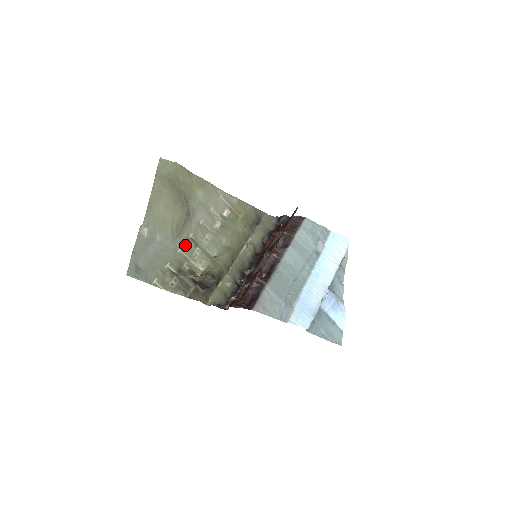
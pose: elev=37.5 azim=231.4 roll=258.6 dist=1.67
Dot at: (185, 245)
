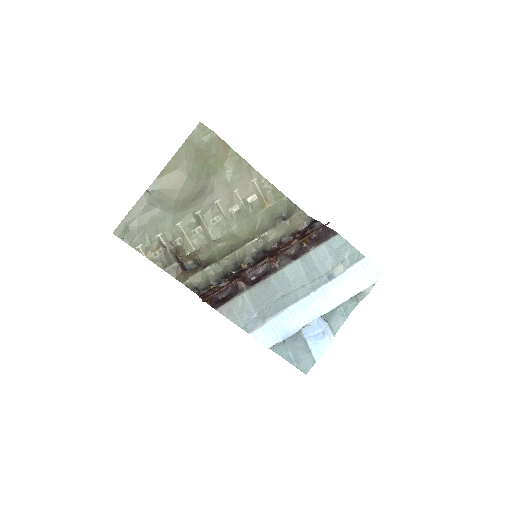
Dot at: (187, 220)
